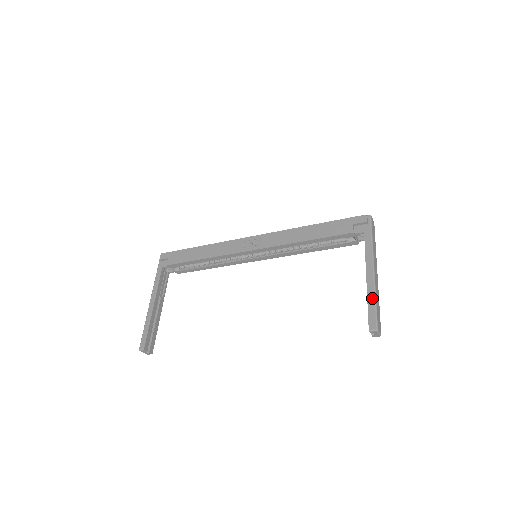
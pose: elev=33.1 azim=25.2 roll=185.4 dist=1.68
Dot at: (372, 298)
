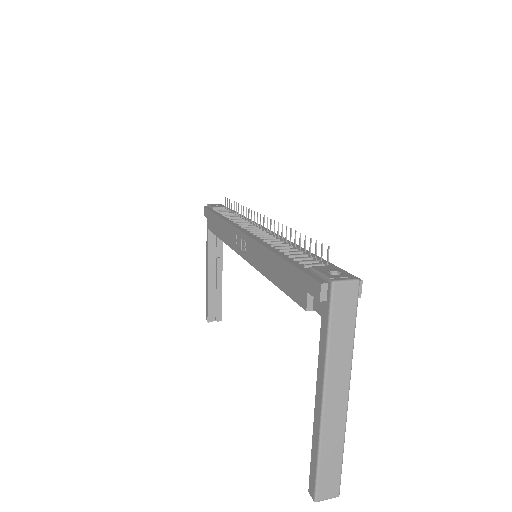
Dot at: (315, 450)
